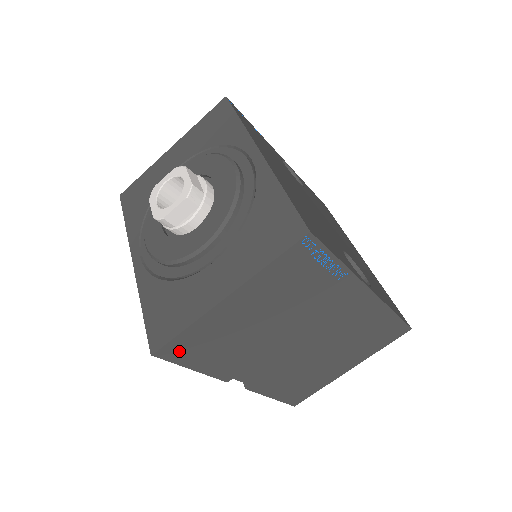
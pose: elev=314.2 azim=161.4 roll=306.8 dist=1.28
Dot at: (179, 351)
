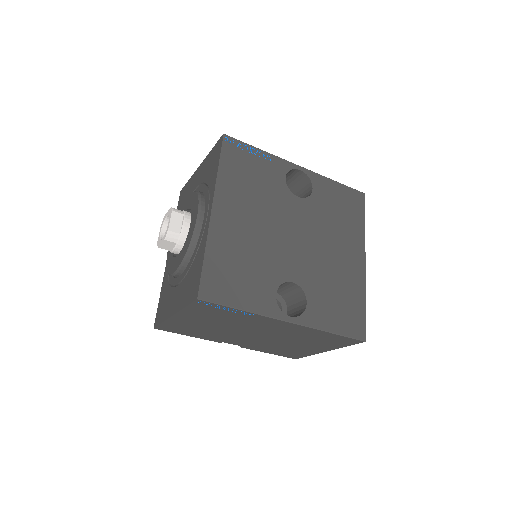
Dot at: (169, 329)
